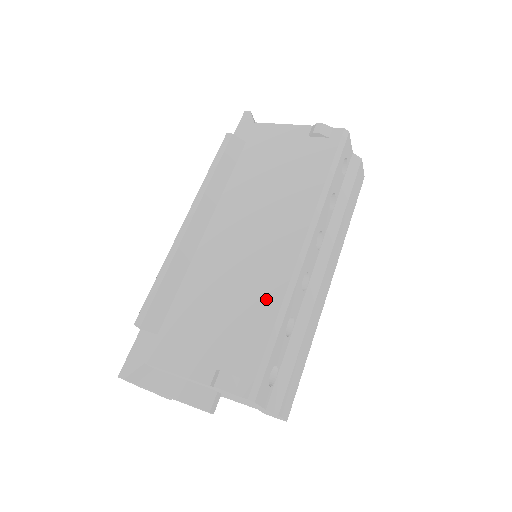
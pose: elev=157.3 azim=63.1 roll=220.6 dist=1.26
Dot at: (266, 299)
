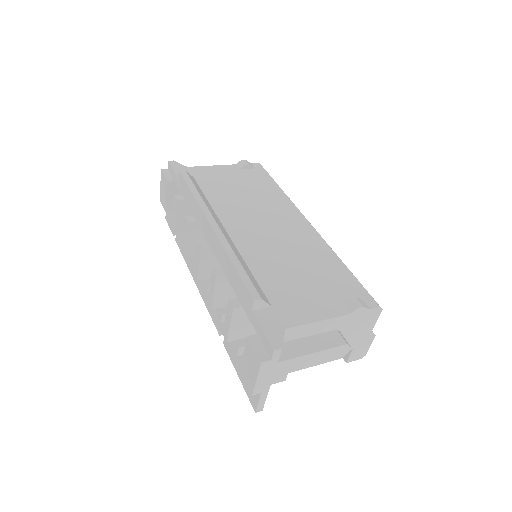
Dot at: (323, 254)
